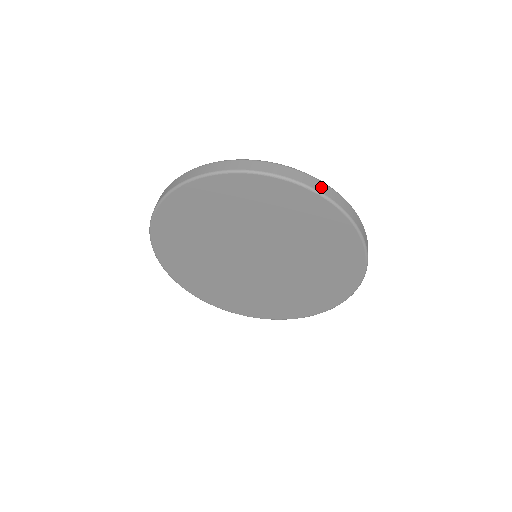
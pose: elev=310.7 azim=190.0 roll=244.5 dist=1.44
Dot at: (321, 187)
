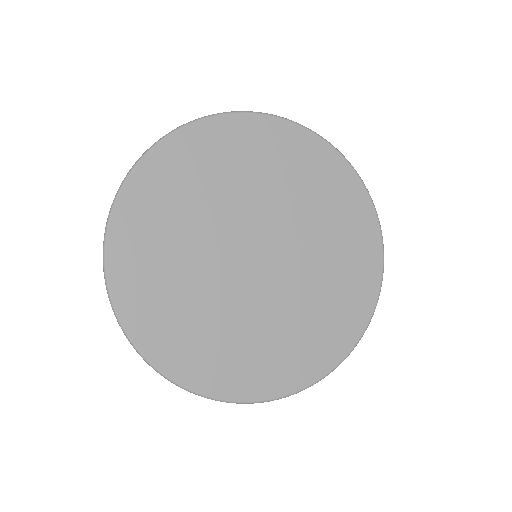
Dot at: occluded
